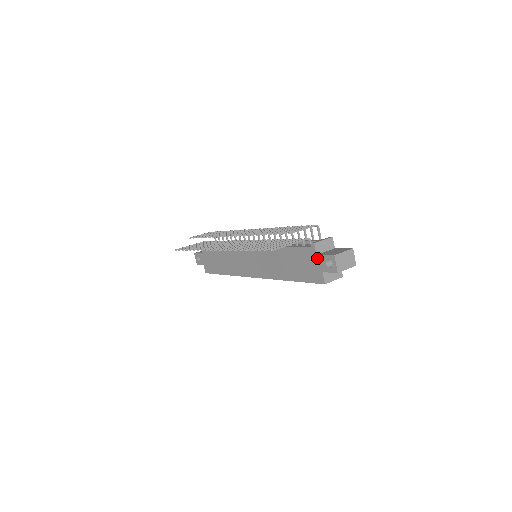
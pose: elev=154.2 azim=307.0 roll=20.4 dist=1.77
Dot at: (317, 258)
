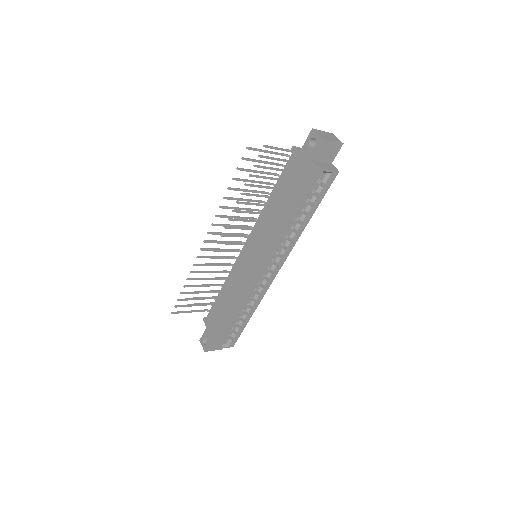
Dot at: (301, 155)
